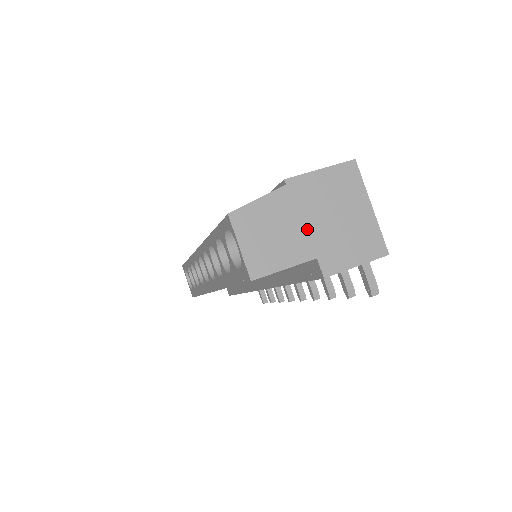
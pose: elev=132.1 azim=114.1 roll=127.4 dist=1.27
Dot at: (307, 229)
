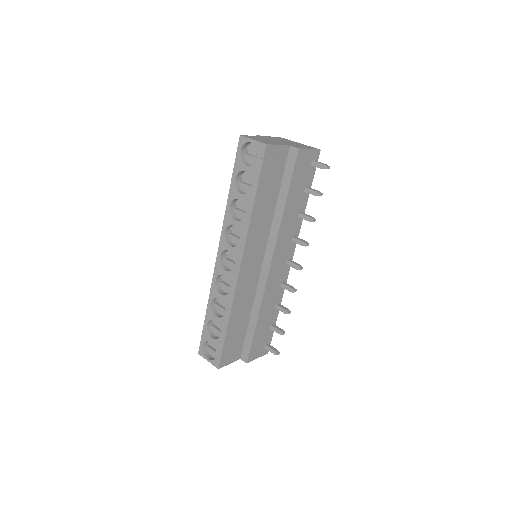
Dot at: (278, 142)
